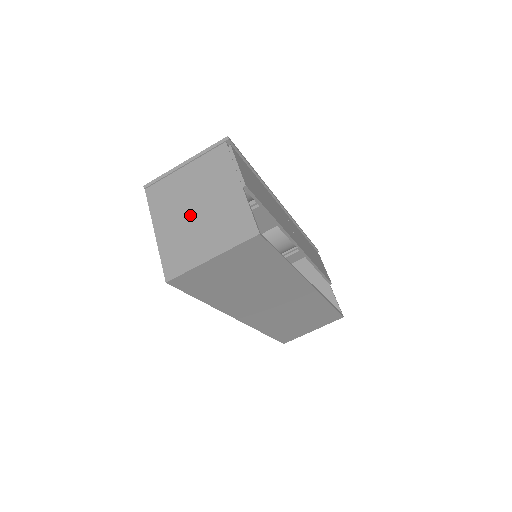
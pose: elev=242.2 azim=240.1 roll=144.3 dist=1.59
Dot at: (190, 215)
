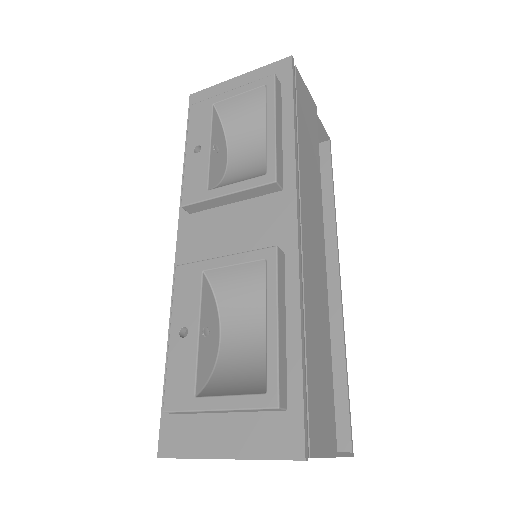
Dot at: occluded
